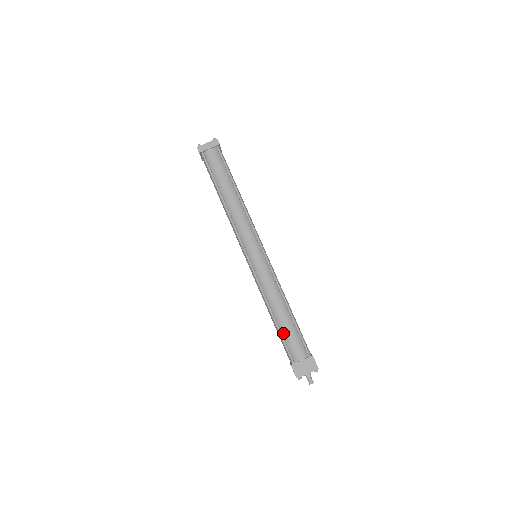
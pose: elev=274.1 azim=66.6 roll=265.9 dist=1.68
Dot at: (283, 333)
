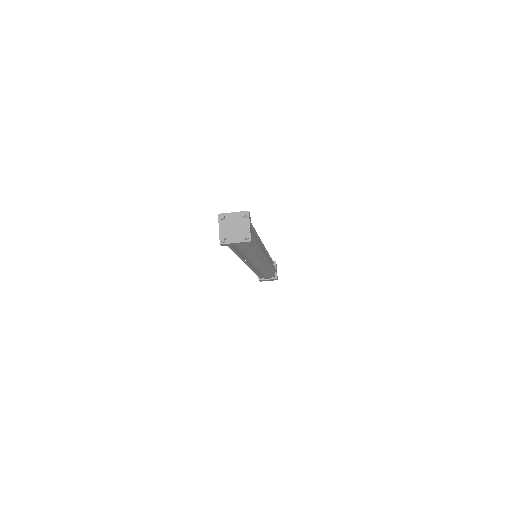
Dot at: (260, 275)
